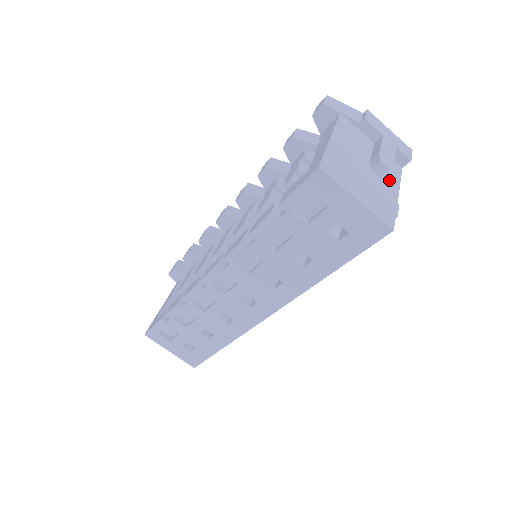
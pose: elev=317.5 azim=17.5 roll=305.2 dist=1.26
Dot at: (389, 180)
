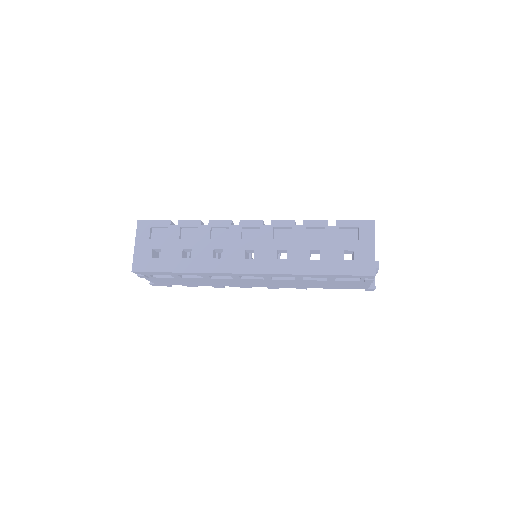
Dot at: occluded
